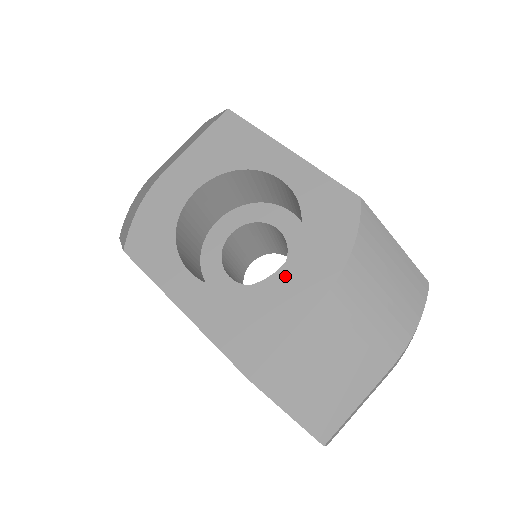
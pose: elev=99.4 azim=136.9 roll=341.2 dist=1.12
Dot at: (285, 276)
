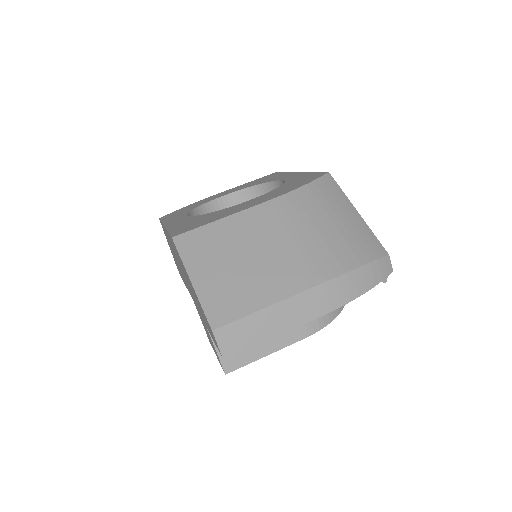
Dot at: (245, 203)
